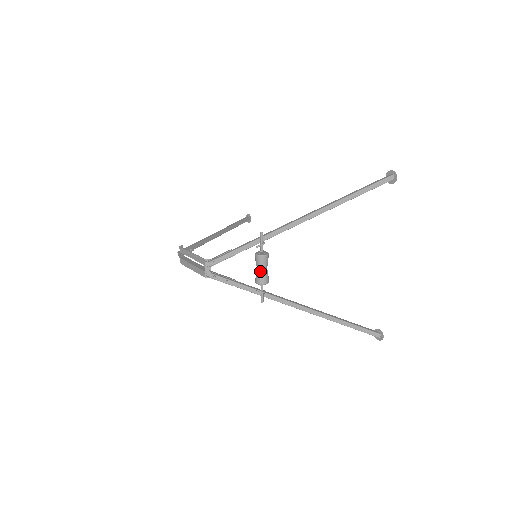
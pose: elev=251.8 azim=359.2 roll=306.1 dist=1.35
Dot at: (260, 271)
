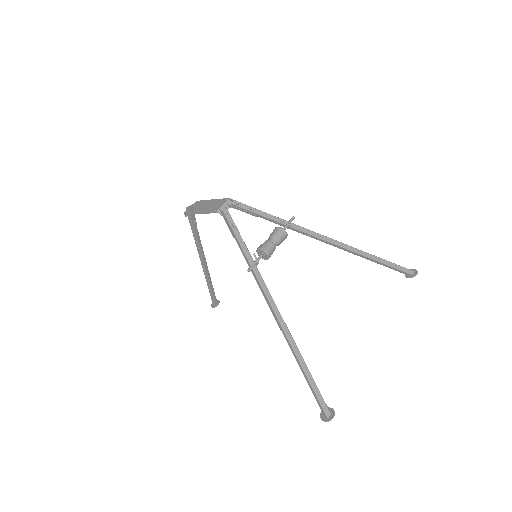
Dot at: (271, 241)
